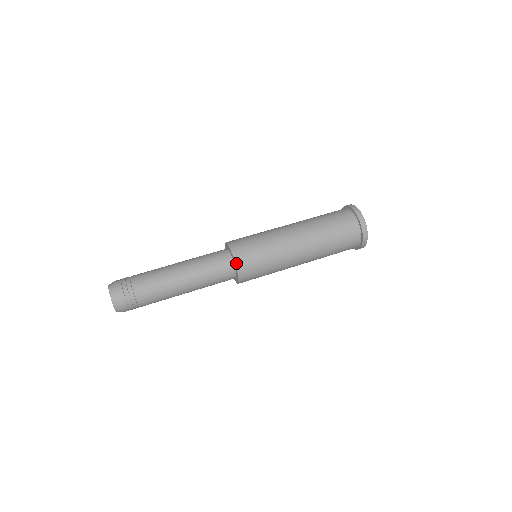
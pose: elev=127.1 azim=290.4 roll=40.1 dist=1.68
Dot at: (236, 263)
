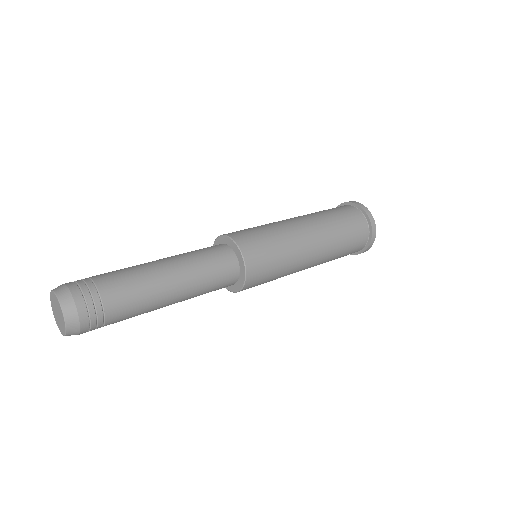
Dot at: (223, 235)
